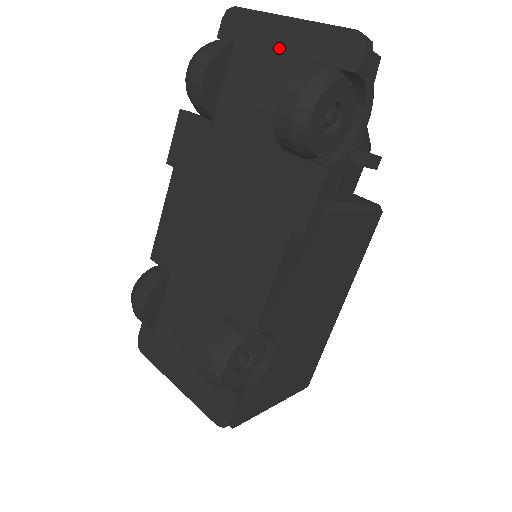
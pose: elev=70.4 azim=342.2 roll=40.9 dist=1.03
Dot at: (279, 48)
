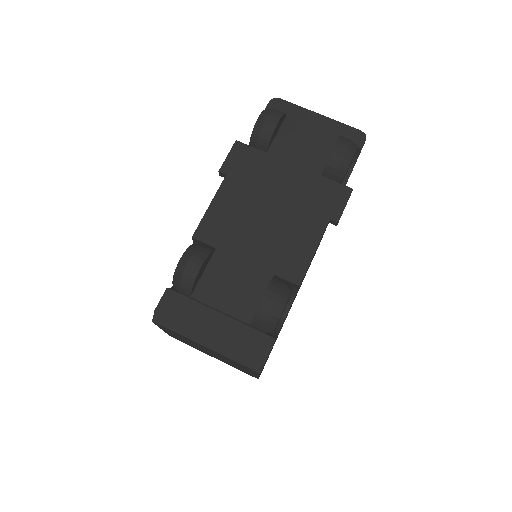
Dot at: occluded
